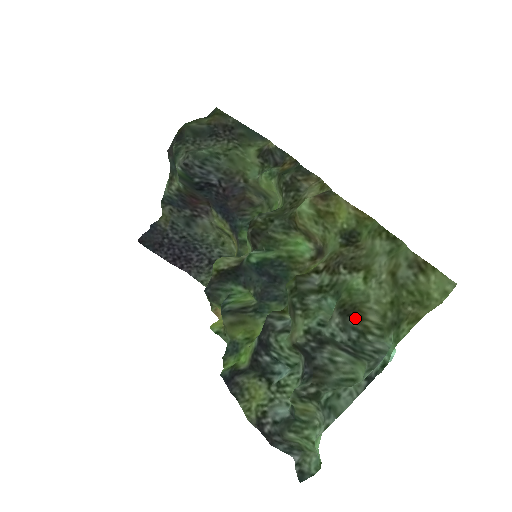
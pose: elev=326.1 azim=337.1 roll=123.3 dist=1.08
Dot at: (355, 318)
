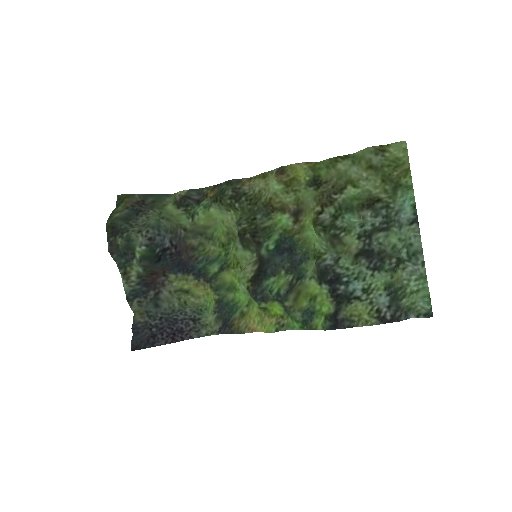
Dot at: (379, 201)
